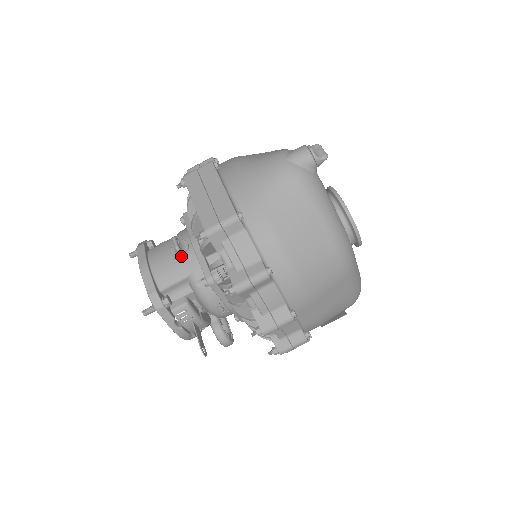
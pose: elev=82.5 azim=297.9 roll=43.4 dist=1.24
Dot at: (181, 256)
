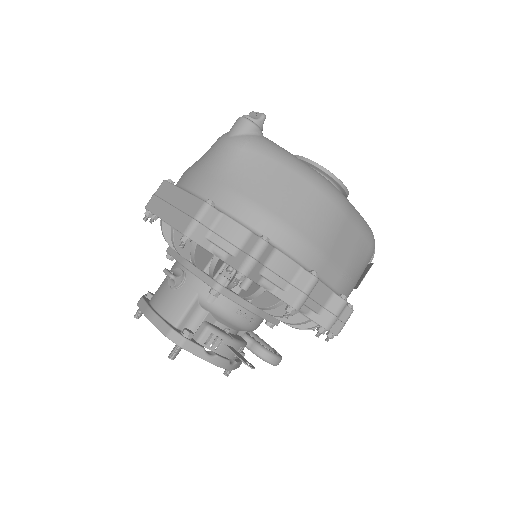
Dot at: (180, 283)
